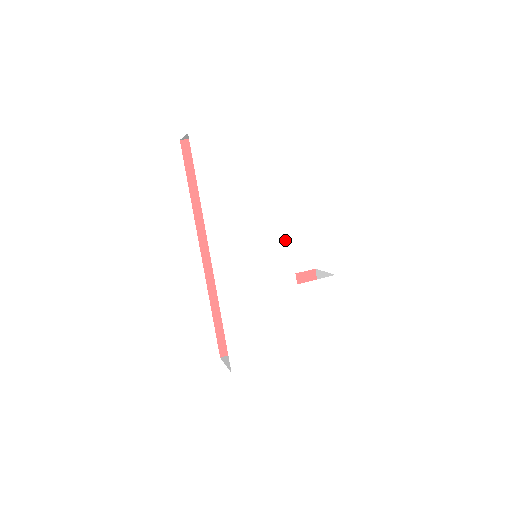
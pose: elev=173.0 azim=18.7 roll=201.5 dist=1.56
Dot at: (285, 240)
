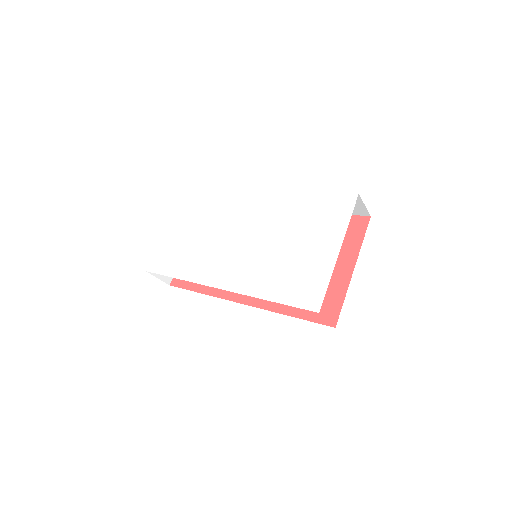
Dot at: (244, 225)
